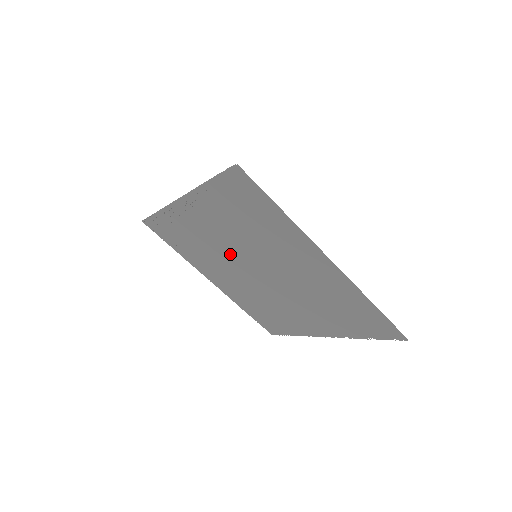
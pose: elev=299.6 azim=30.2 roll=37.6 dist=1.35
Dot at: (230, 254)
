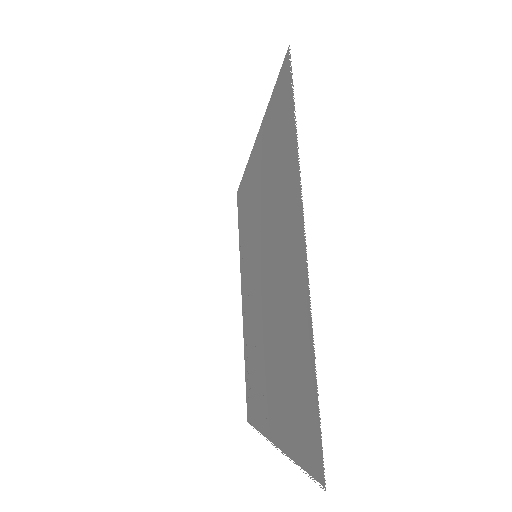
Dot at: (256, 304)
